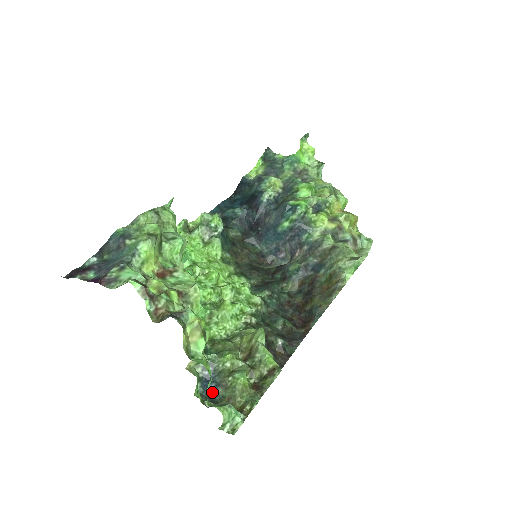
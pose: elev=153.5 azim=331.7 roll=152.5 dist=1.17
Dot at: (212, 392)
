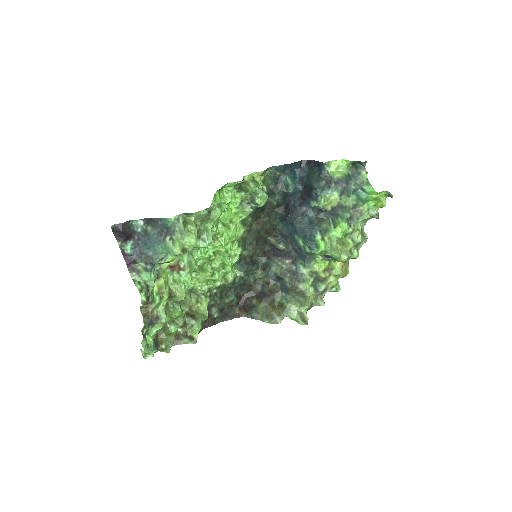
Dot at: occluded
